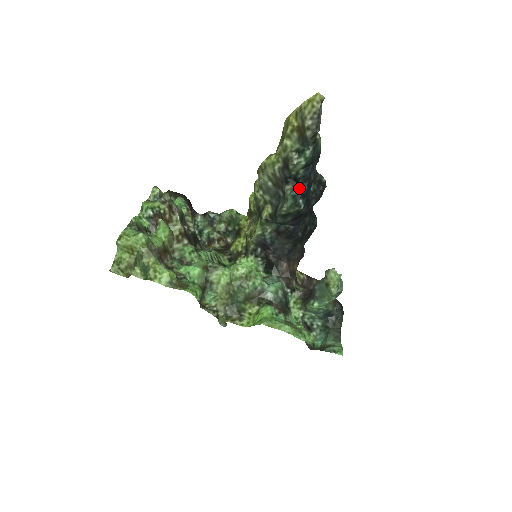
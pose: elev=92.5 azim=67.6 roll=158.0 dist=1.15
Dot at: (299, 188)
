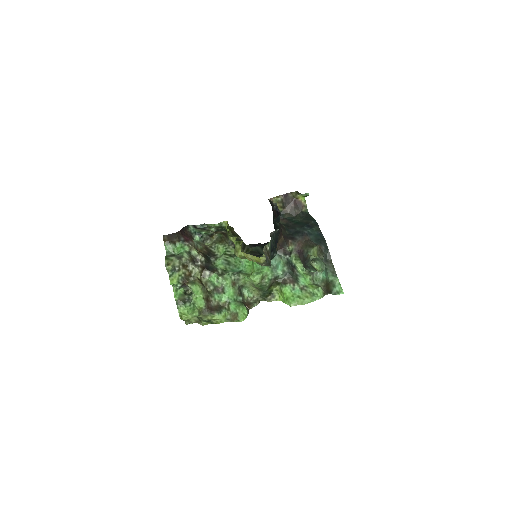
Dot at: occluded
